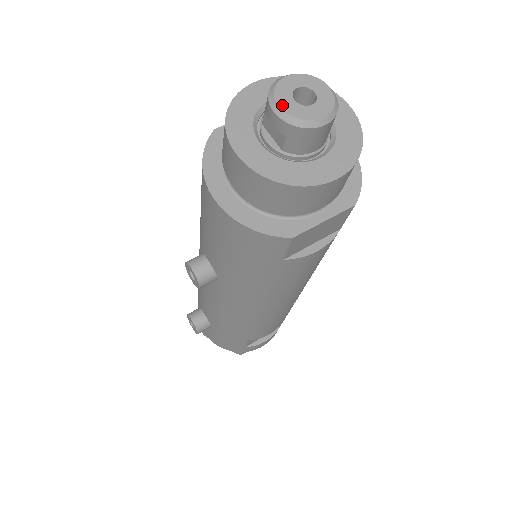
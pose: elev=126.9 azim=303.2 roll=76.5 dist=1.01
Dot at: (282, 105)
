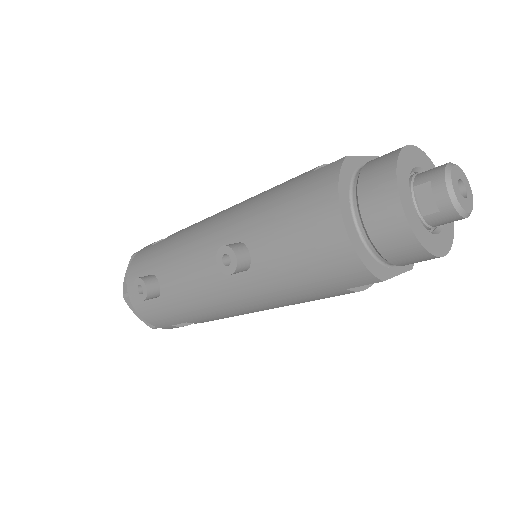
Dot at: (455, 190)
